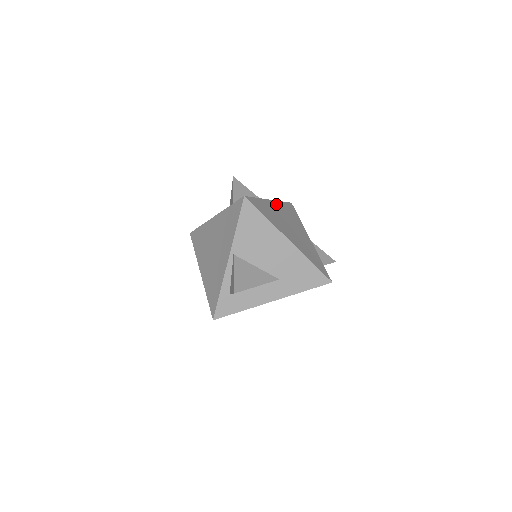
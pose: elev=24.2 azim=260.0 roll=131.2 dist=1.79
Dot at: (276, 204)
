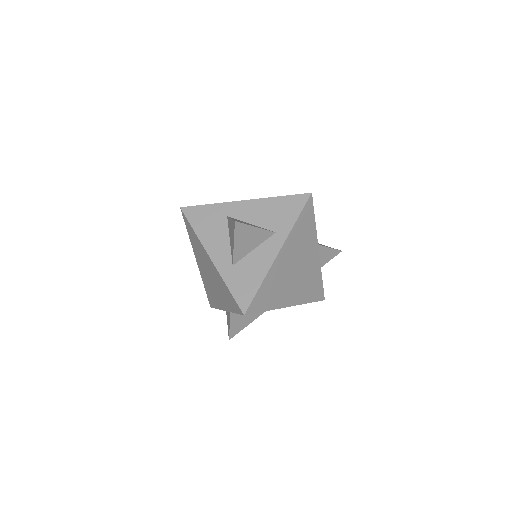
Dot at: (285, 248)
